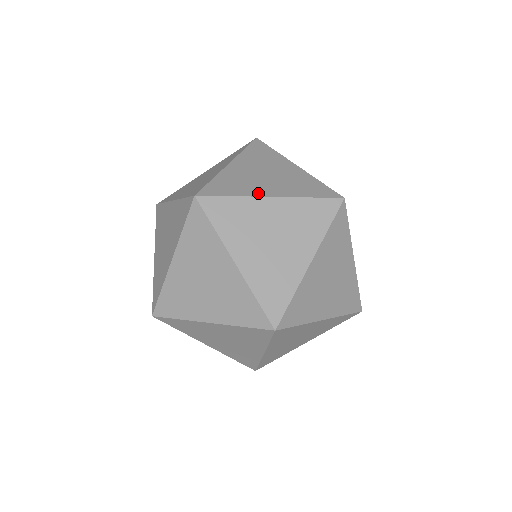
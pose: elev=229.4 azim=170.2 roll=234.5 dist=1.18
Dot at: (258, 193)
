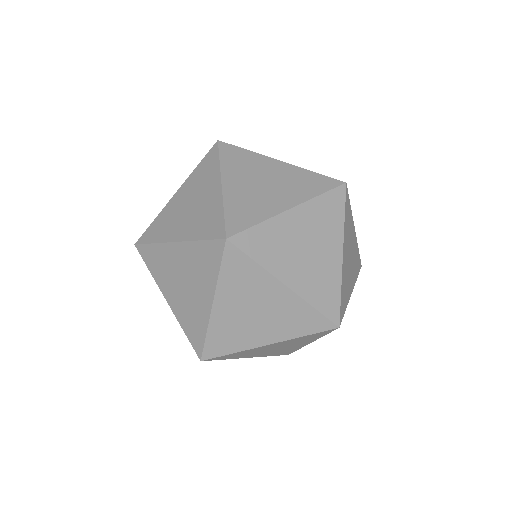
Dot at: (169, 237)
